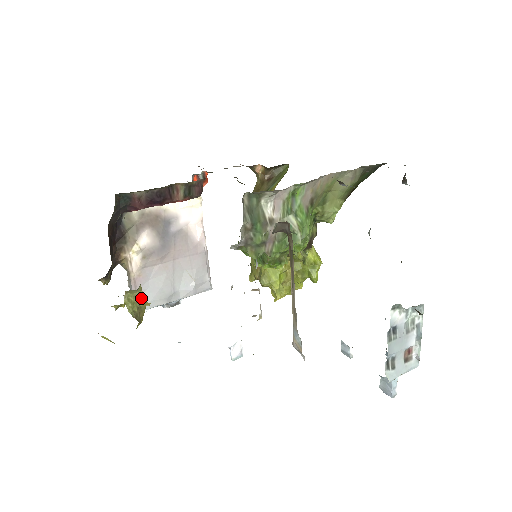
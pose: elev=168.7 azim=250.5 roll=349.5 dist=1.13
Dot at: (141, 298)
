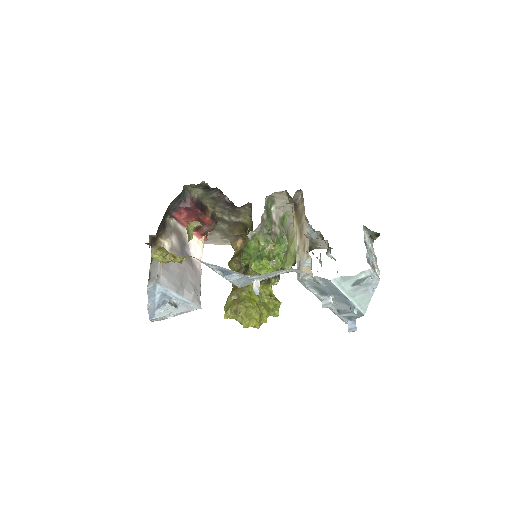
Dot at: occluded
